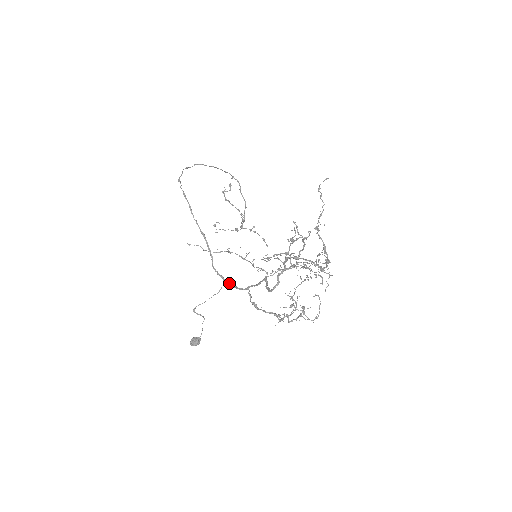
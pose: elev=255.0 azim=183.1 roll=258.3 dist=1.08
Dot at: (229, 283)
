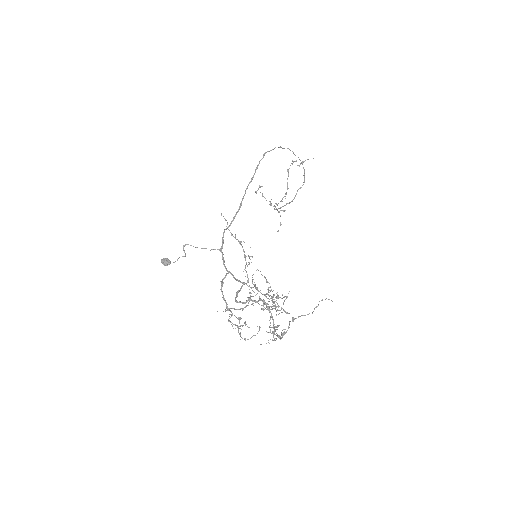
Dot at: occluded
